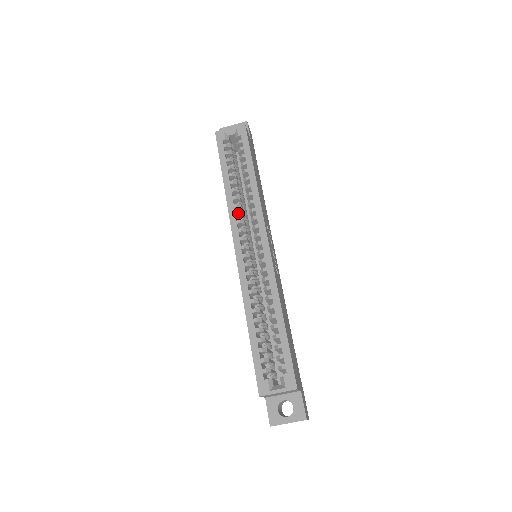
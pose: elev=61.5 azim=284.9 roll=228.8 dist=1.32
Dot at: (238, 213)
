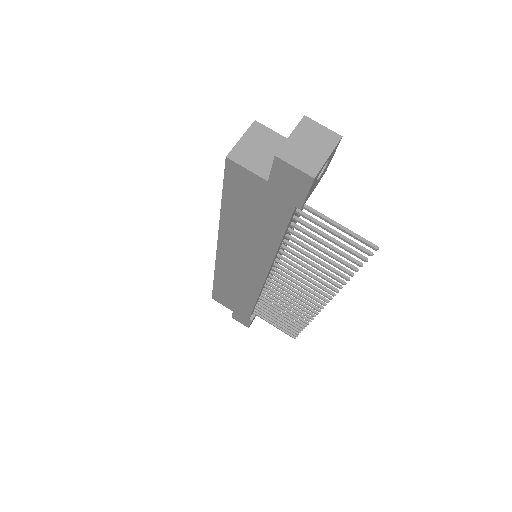
Dot at: occluded
